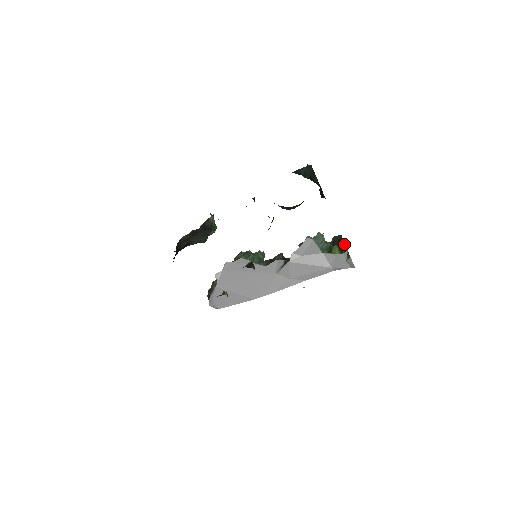
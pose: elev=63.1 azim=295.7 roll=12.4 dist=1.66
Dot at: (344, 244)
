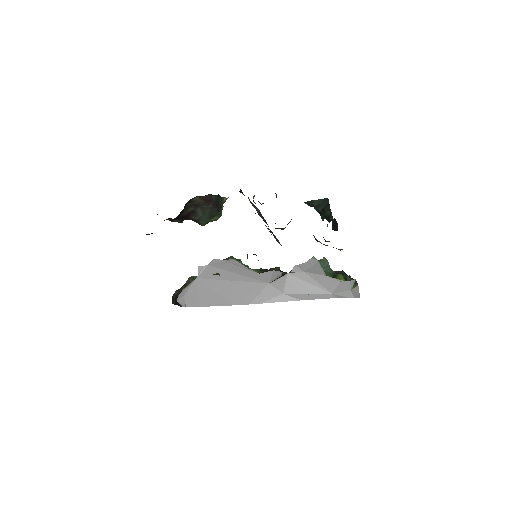
Dot at: (349, 275)
